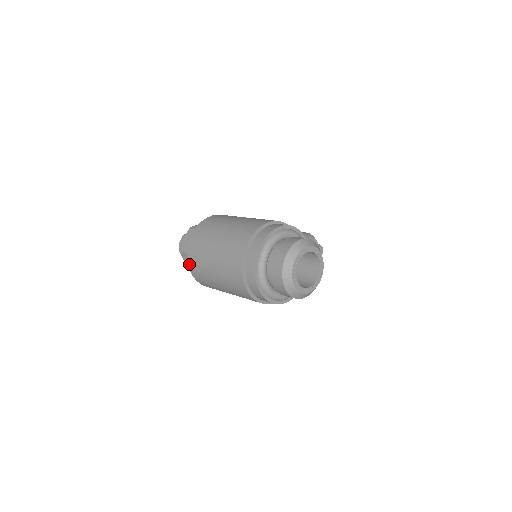
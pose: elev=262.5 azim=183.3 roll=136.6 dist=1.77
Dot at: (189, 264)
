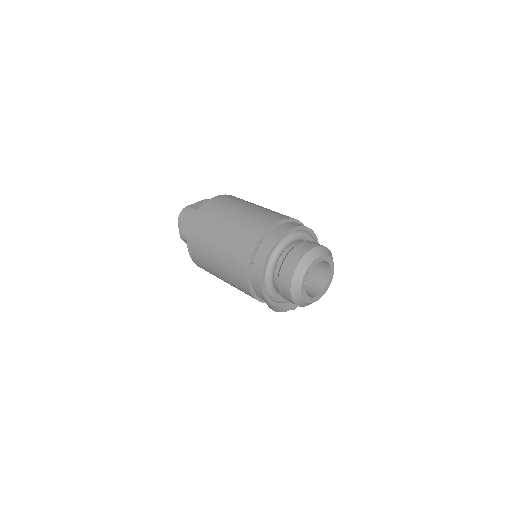
Dot at: (194, 220)
